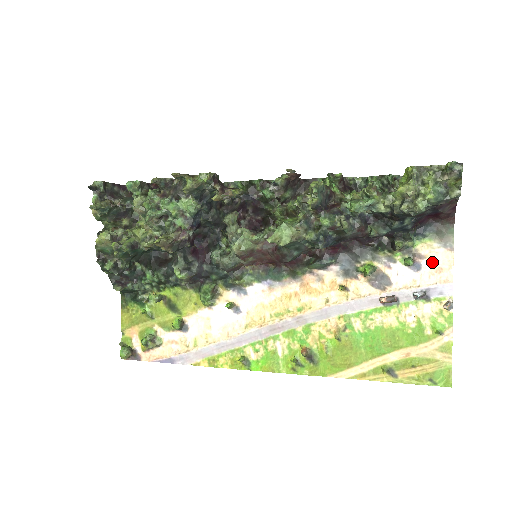
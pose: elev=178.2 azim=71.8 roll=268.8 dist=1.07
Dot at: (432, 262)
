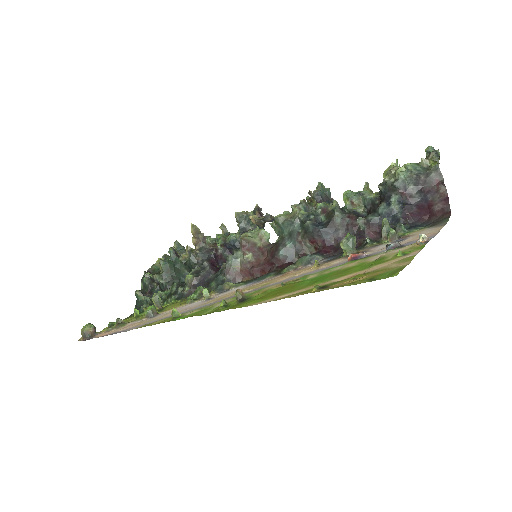
Dot at: (418, 235)
